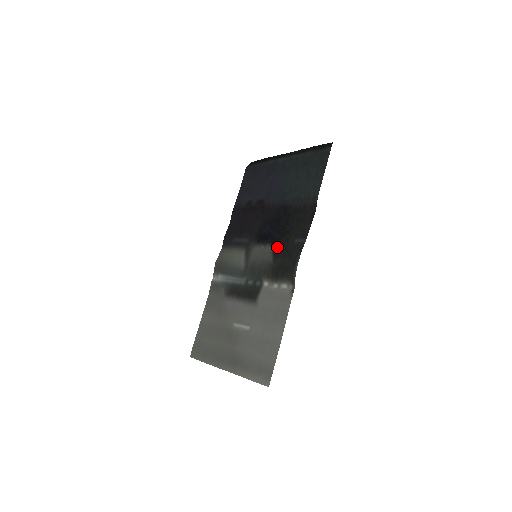
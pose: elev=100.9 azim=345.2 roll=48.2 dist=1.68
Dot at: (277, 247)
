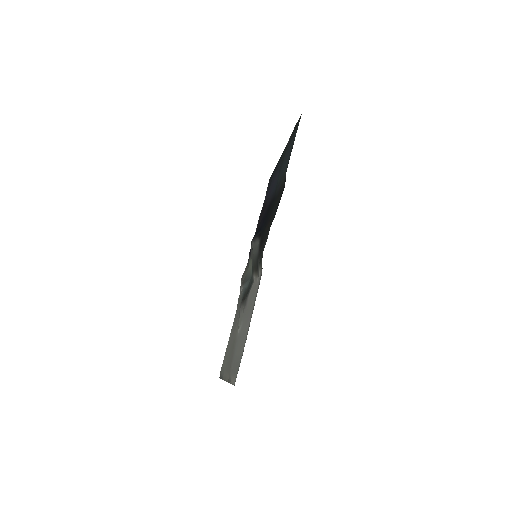
Dot at: (262, 238)
